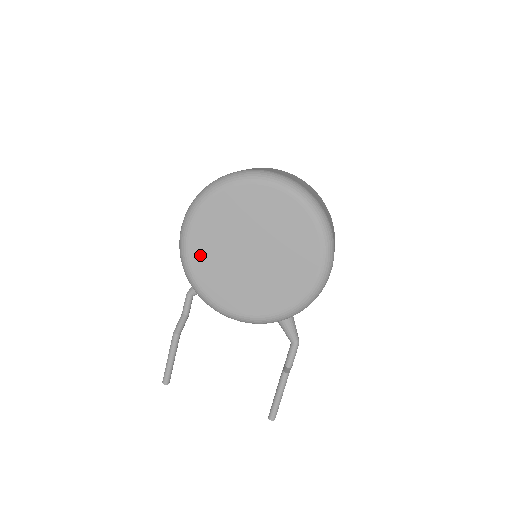
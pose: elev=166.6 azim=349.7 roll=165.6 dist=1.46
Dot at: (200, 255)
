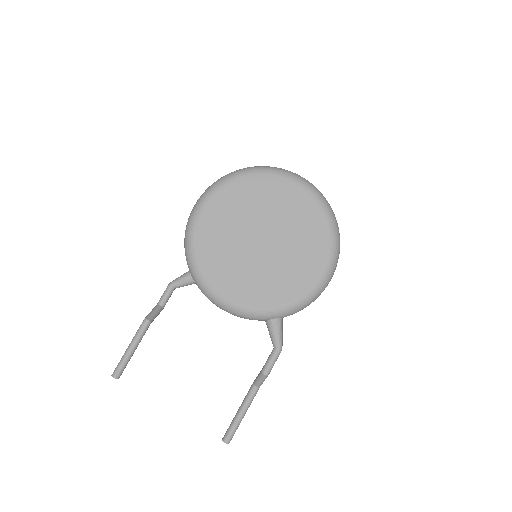
Dot at: (209, 232)
